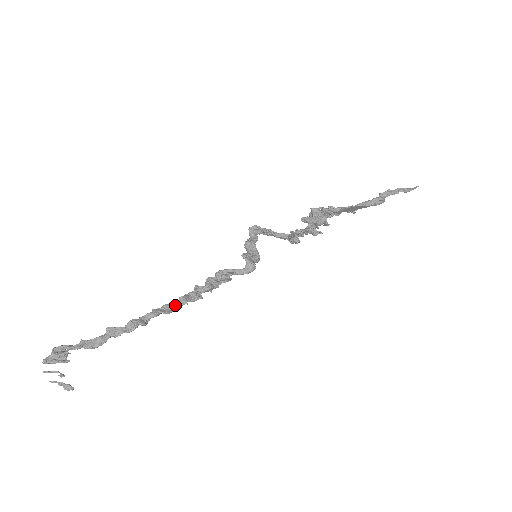
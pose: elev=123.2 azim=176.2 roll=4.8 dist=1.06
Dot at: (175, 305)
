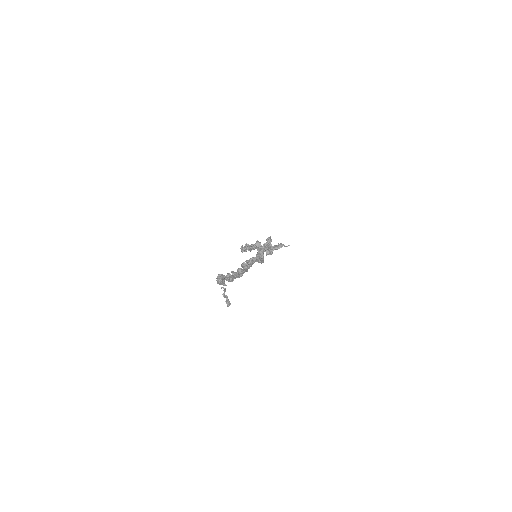
Dot at: (246, 269)
